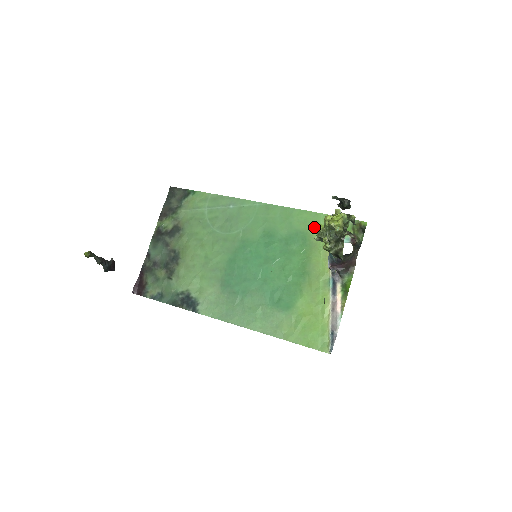
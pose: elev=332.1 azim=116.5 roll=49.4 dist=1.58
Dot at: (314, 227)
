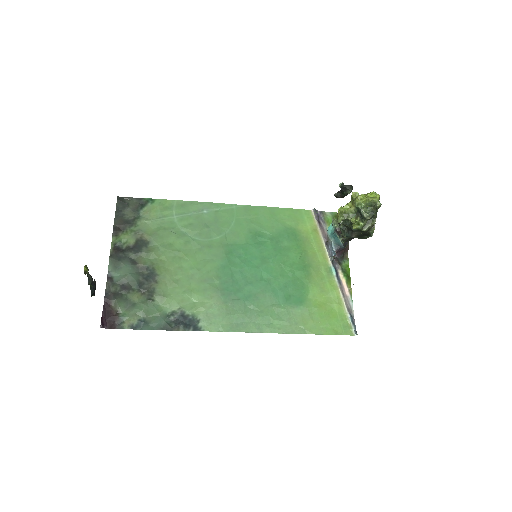
Dot at: (300, 222)
